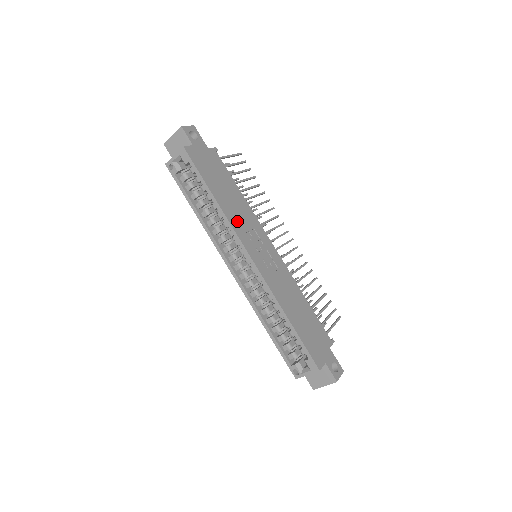
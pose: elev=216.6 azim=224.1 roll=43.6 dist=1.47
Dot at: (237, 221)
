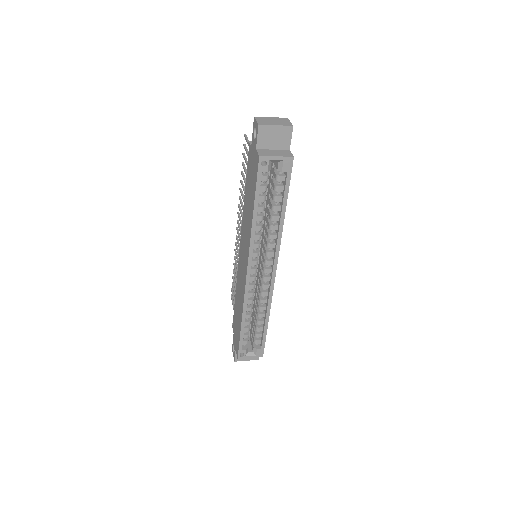
Dot at: occluded
